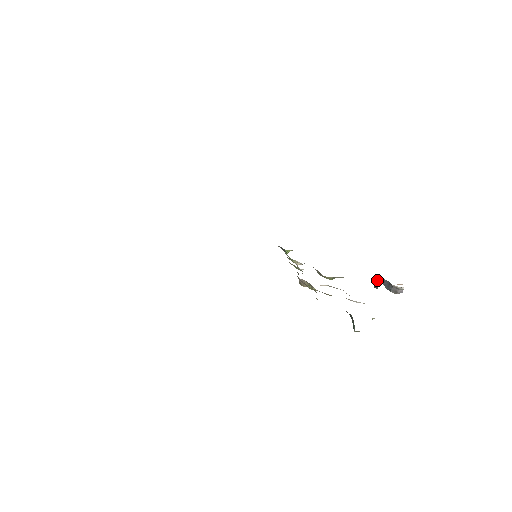
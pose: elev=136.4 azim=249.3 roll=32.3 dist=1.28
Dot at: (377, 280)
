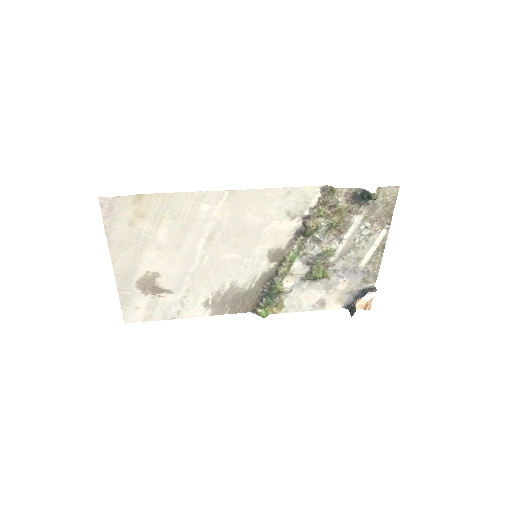
Dot at: (351, 307)
